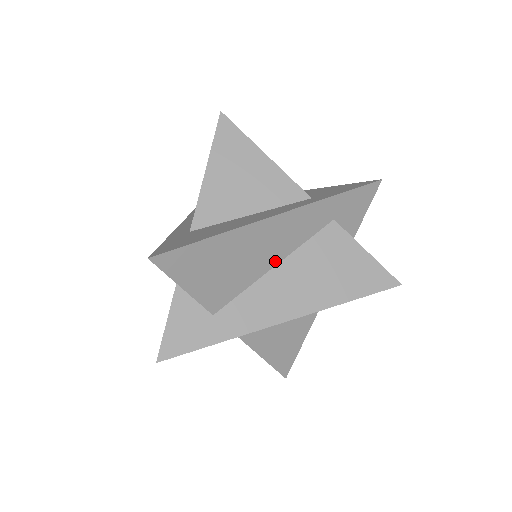
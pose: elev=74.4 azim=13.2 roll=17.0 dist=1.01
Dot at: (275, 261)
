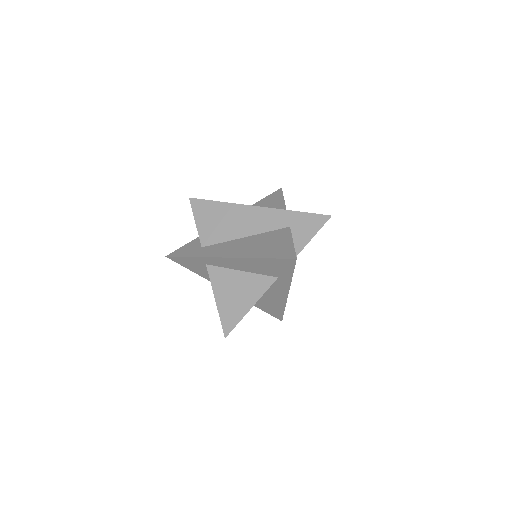
Dot at: (246, 234)
